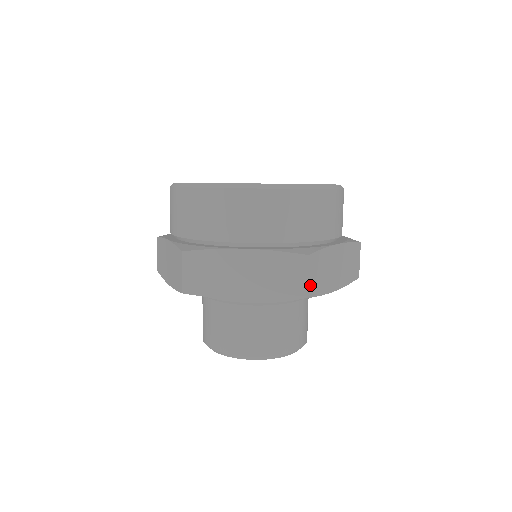
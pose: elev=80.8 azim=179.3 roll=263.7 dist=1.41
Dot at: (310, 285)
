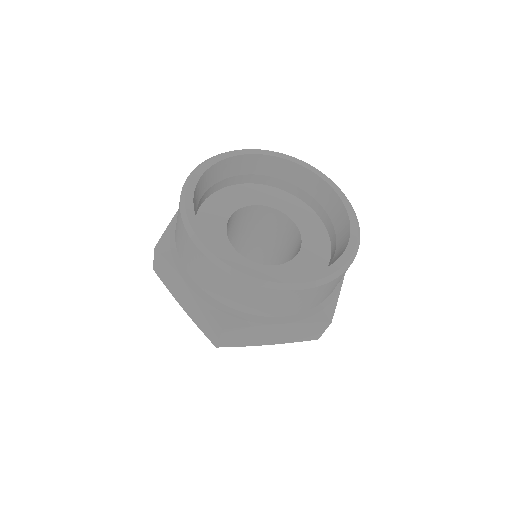
Dot at: occluded
